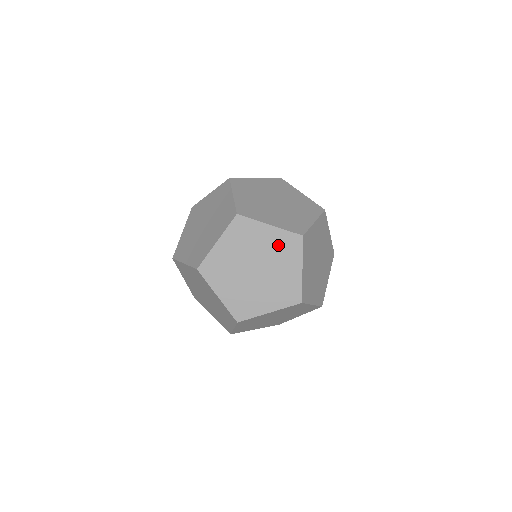
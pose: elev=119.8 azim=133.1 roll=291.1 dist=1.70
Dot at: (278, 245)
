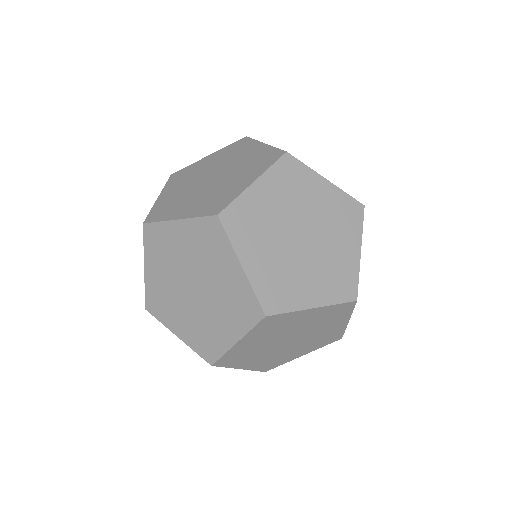
Dot at: (225, 155)
